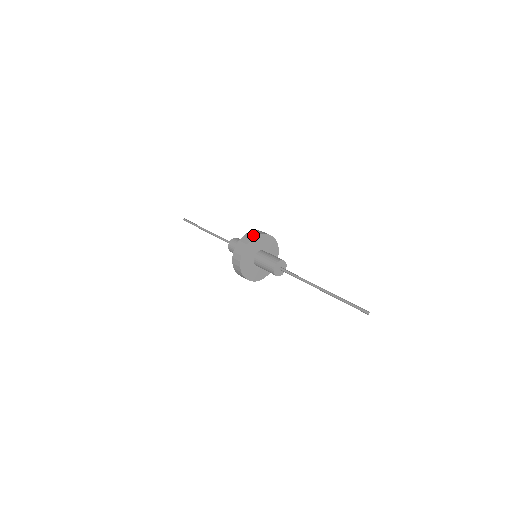
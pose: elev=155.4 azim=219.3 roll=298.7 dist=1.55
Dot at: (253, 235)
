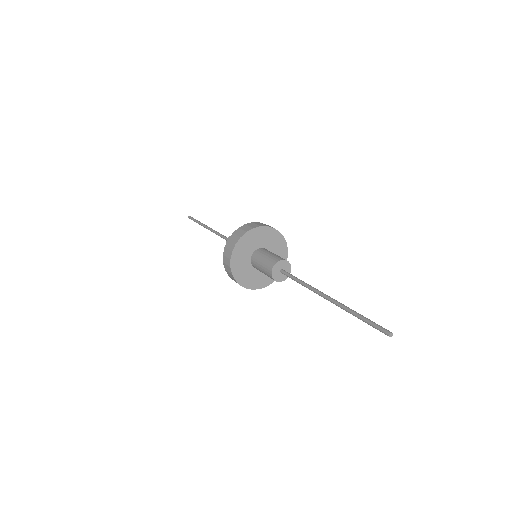
Dot at: (251, 226)
